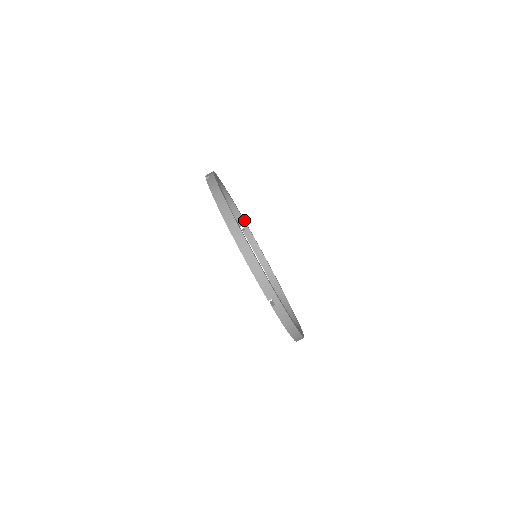
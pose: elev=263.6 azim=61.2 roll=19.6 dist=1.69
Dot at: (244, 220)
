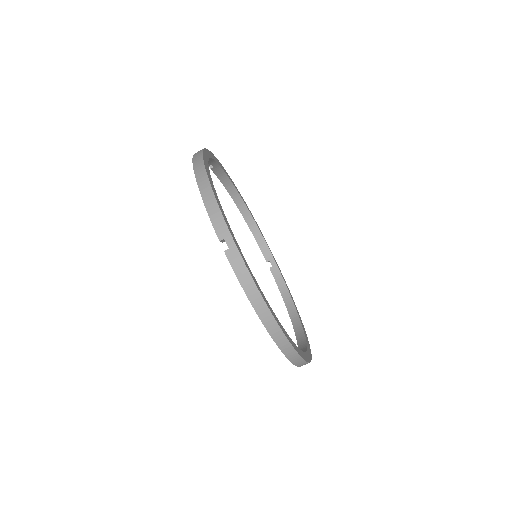
Dot at: (272, 255)
